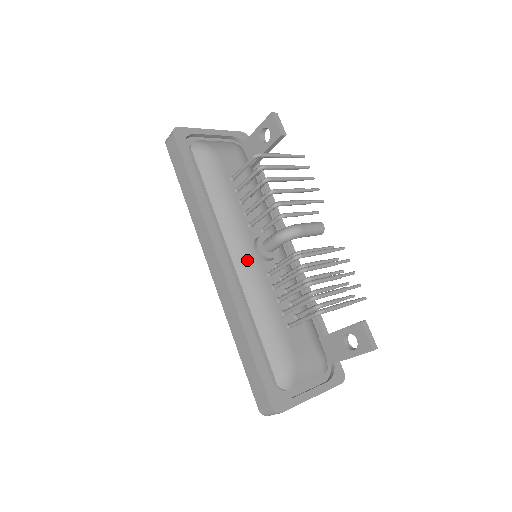
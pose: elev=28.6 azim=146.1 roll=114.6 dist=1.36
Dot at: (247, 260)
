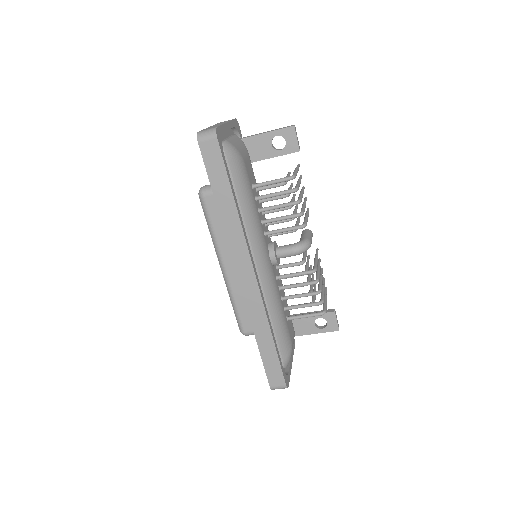
Dot at: (268, 269)
